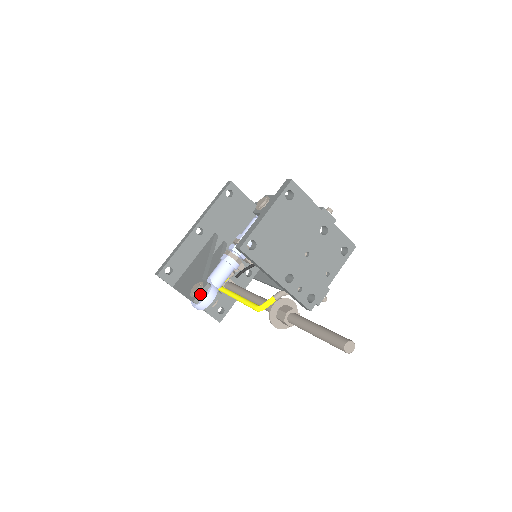
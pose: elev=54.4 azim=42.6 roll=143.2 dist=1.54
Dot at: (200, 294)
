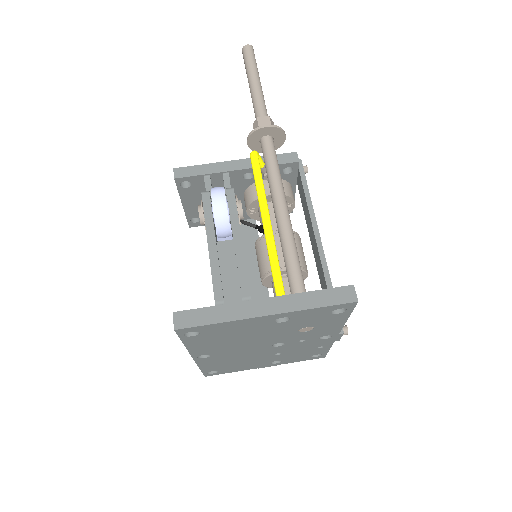
Dot at: occluded
